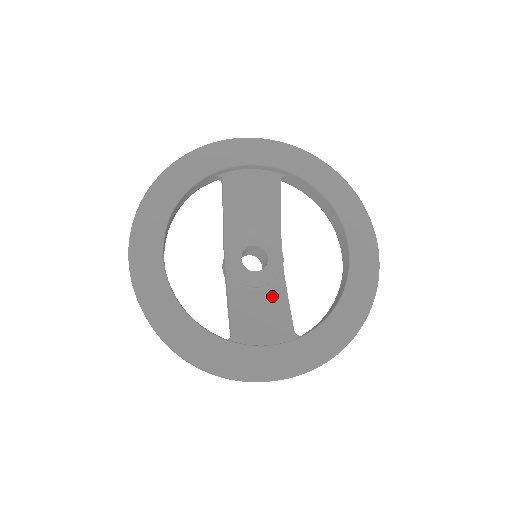
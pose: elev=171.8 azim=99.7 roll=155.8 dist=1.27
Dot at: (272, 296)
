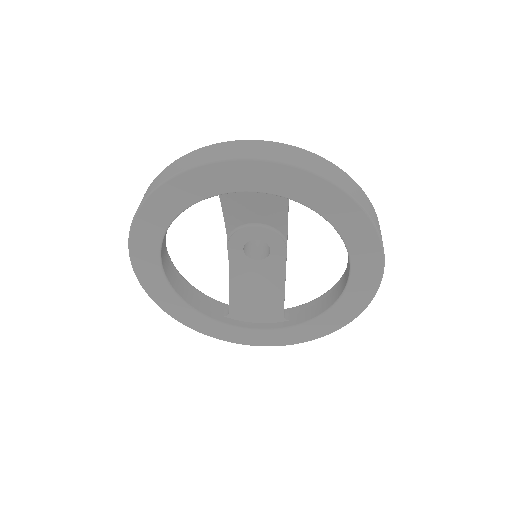
Dot at: (271, 280)
